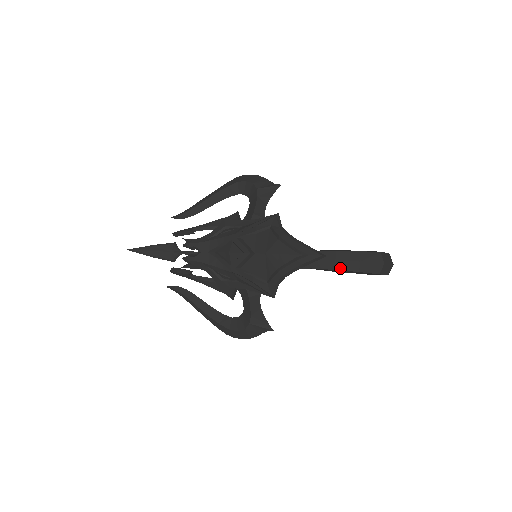
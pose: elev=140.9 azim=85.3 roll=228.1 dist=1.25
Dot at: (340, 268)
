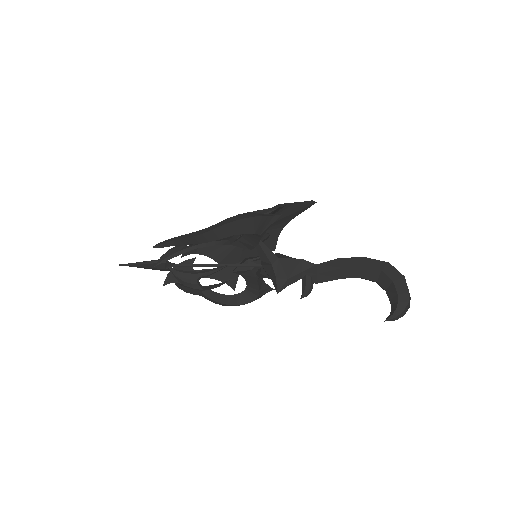
Dot at: (344, 258)
